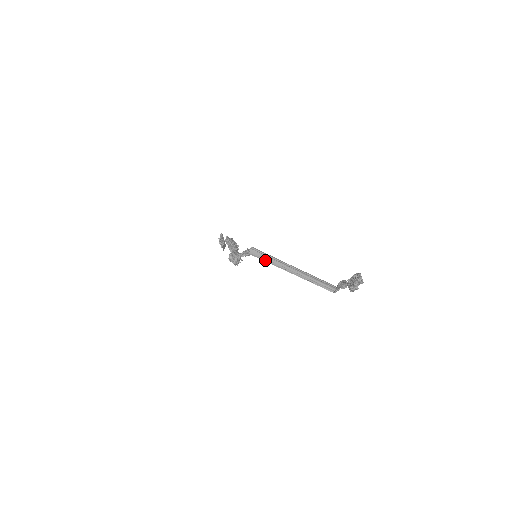
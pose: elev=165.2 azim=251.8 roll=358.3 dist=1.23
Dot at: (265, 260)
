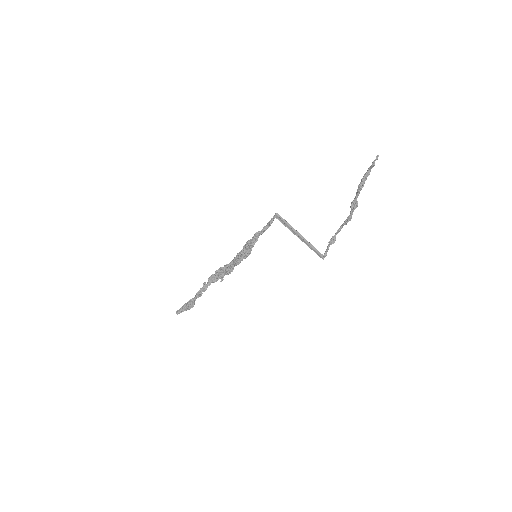
Dot at: (284, 224)
